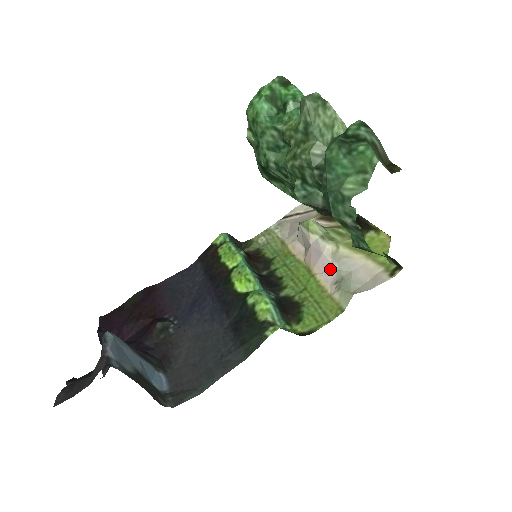
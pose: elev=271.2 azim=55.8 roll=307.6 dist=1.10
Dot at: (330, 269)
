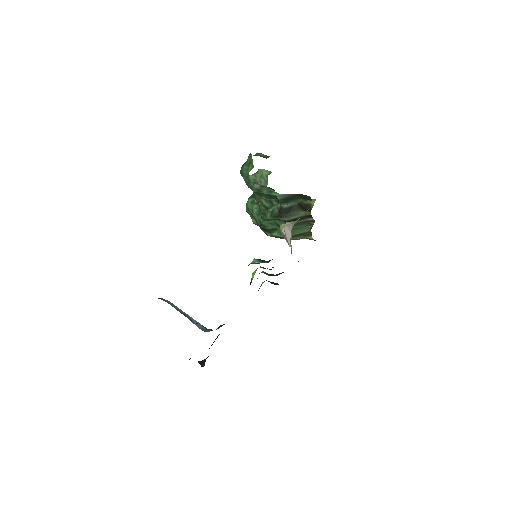
Dot at: (290, 233)
